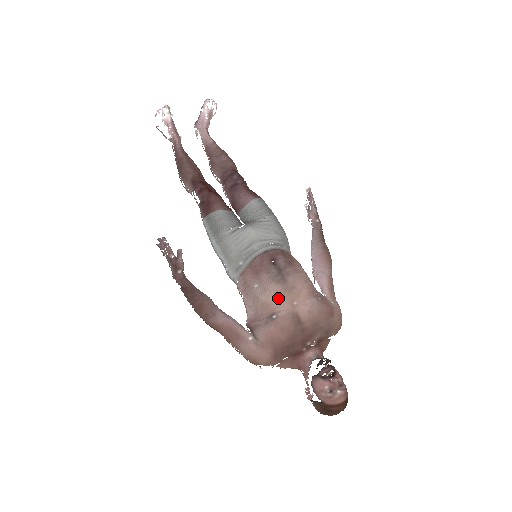
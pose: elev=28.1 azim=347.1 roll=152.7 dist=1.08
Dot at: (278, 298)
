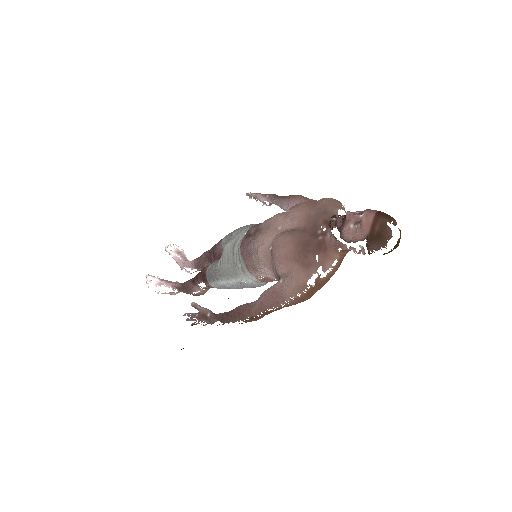
Dot at: (264, 240)
